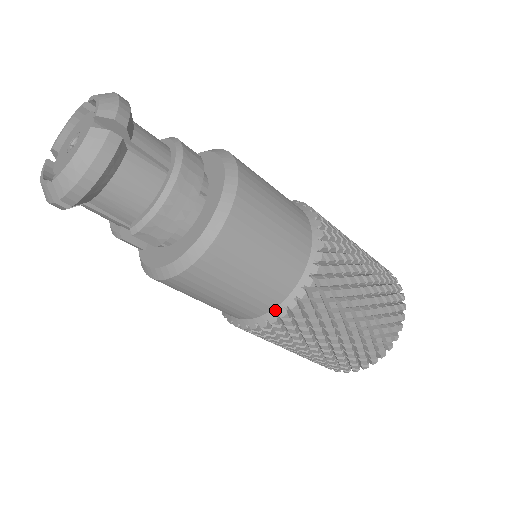
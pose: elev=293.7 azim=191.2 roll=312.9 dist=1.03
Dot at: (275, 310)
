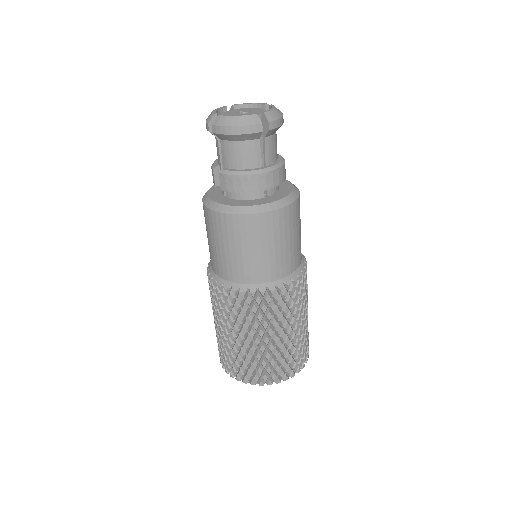
Dot at: (233, 283)
